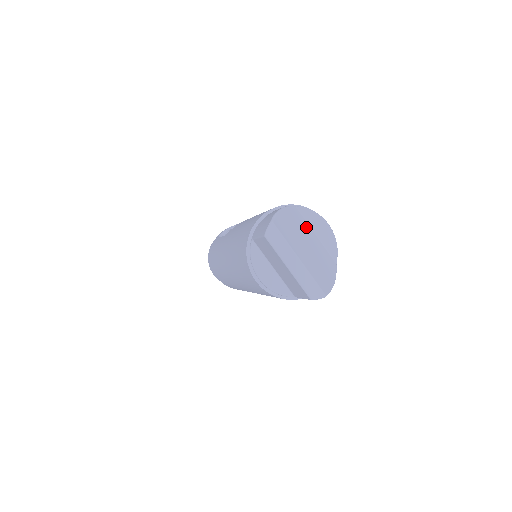
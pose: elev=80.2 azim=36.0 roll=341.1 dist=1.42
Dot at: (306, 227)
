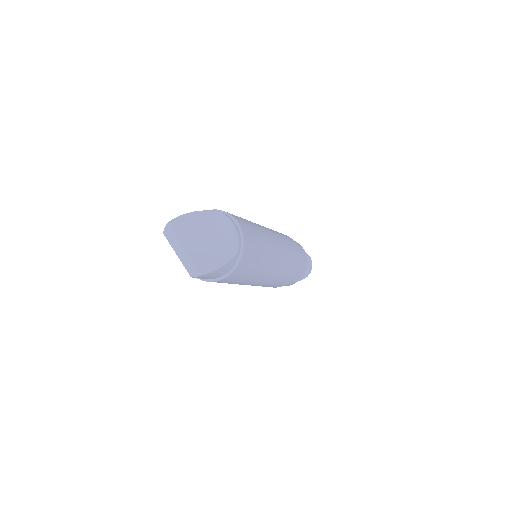
Dot at: (211, 225)
